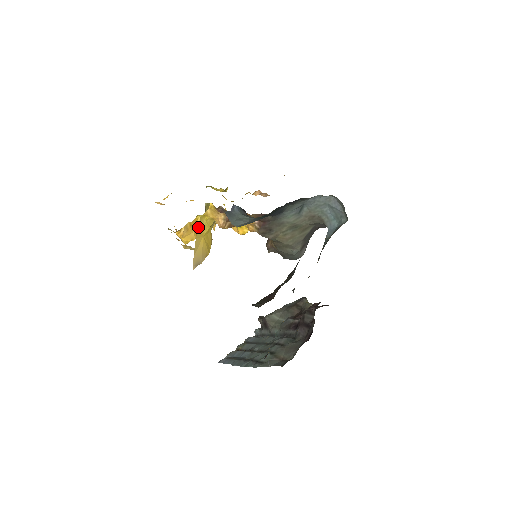
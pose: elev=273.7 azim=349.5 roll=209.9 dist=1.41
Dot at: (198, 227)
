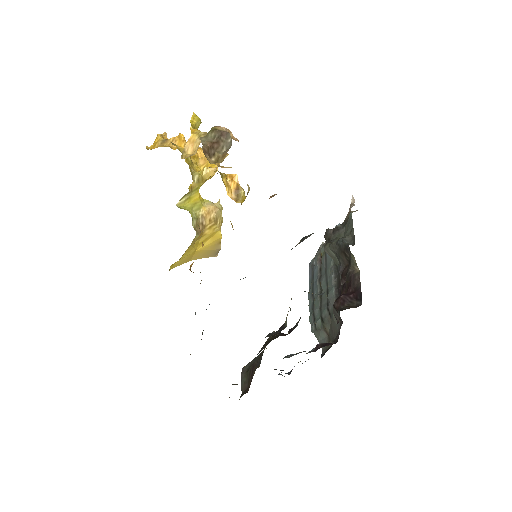
Dot at: (179, 265)
